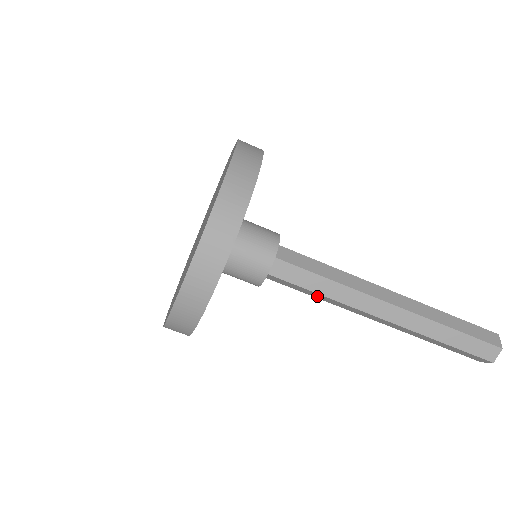
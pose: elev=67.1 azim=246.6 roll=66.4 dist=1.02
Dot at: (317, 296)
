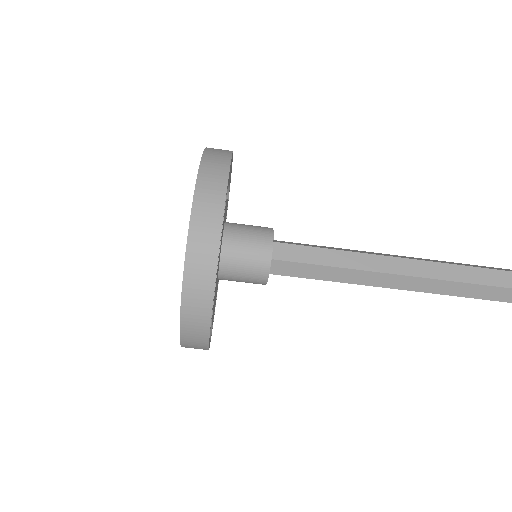
Dot at: (330, 275)
